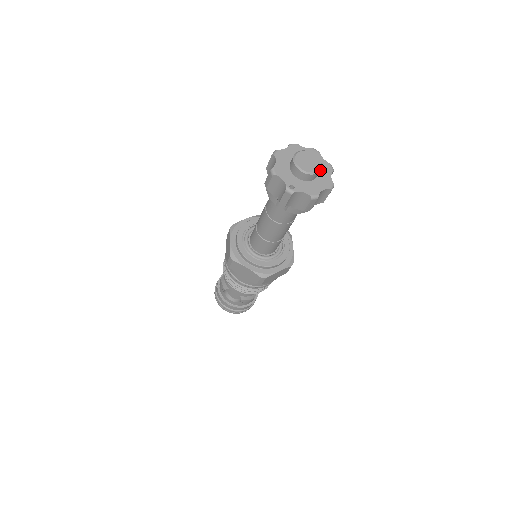
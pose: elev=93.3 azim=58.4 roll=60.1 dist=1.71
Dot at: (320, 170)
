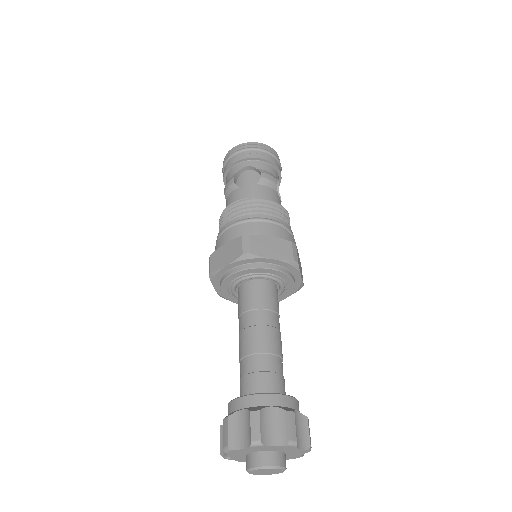
Dot at: (269, 473)
